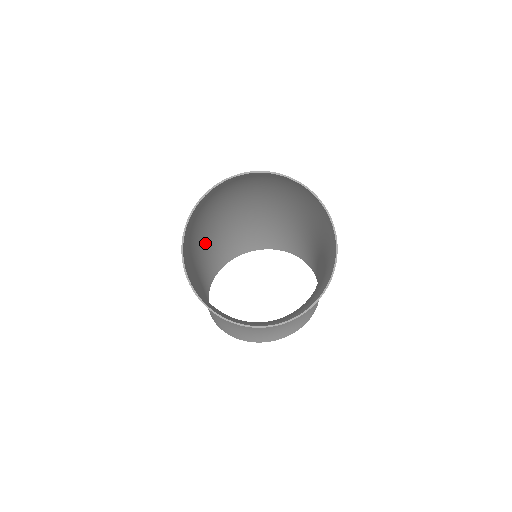
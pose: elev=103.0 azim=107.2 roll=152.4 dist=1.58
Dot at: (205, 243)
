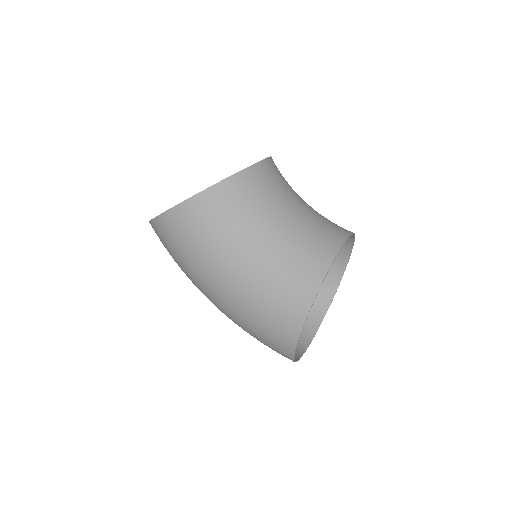
Dot at: (231, 319)
